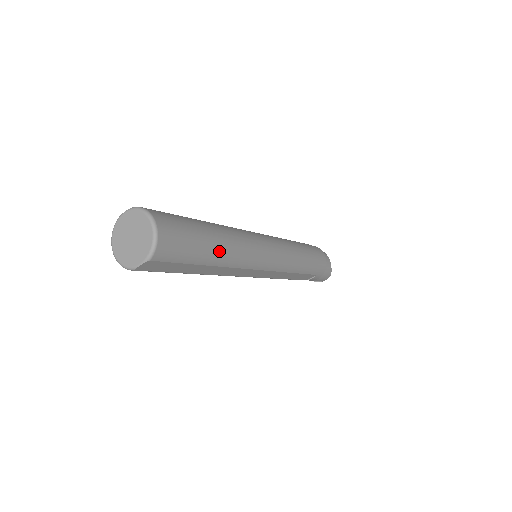
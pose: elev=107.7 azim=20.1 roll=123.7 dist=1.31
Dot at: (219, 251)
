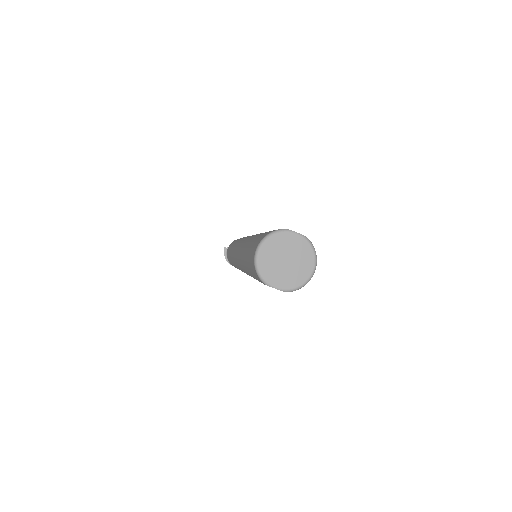
Dot at: occluded
